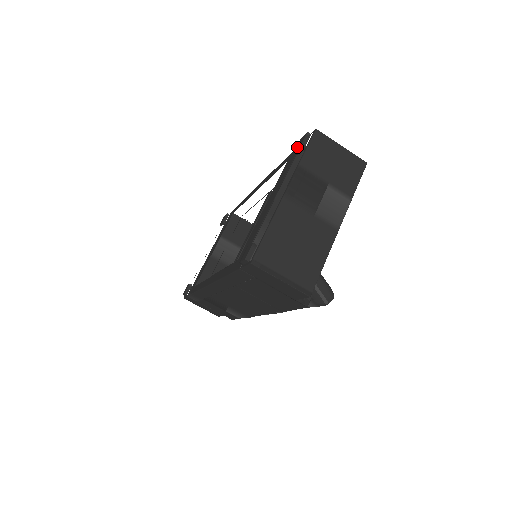
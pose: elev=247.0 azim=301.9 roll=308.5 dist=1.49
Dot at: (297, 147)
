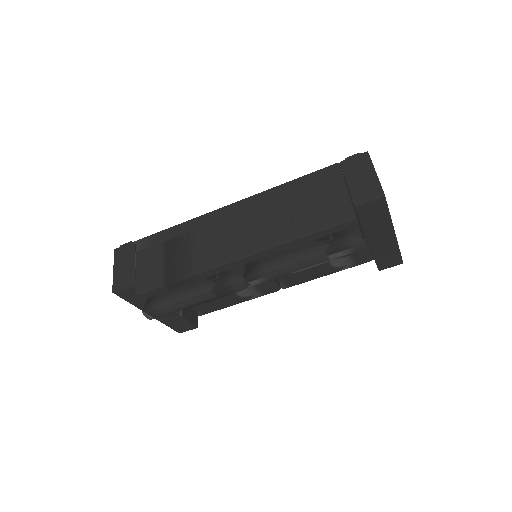
Dot at: occluded
